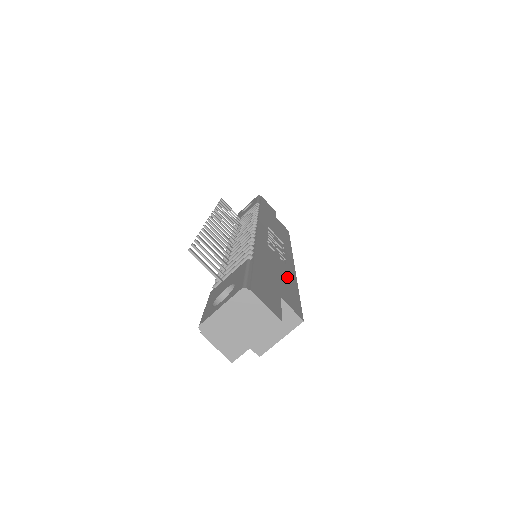
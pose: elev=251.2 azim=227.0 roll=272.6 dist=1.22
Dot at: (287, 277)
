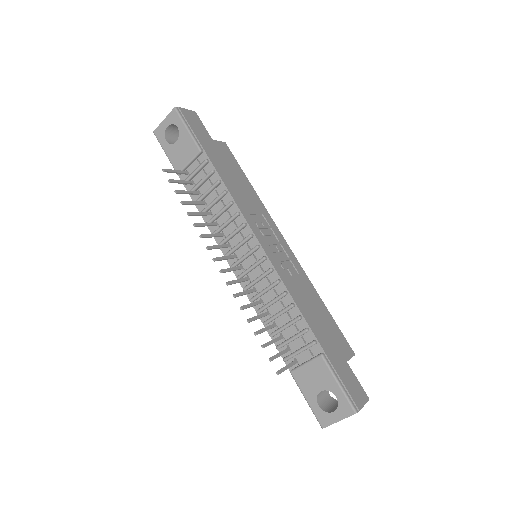
Dot at: (316, 303)
